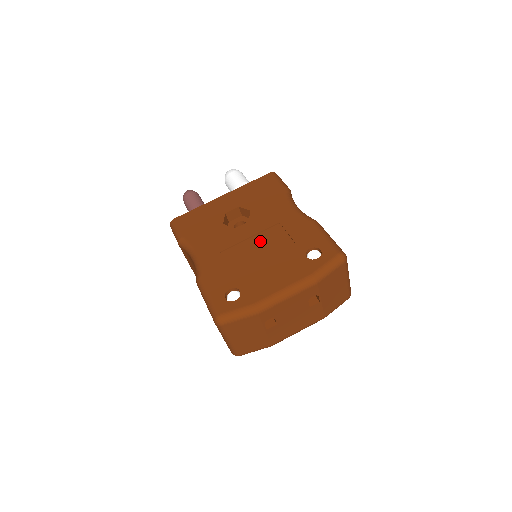
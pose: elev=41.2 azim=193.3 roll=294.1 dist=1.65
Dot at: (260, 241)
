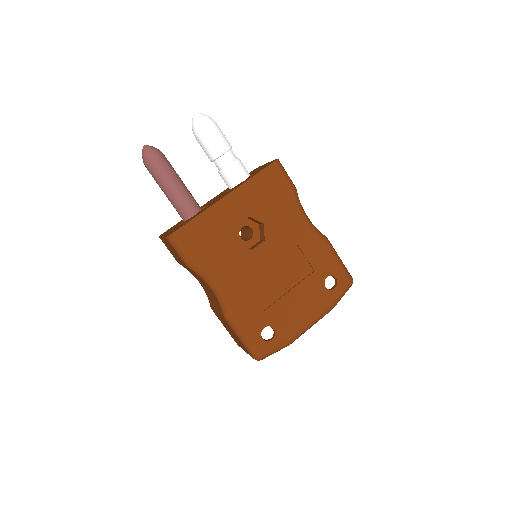
Dot at: (281, 267)
